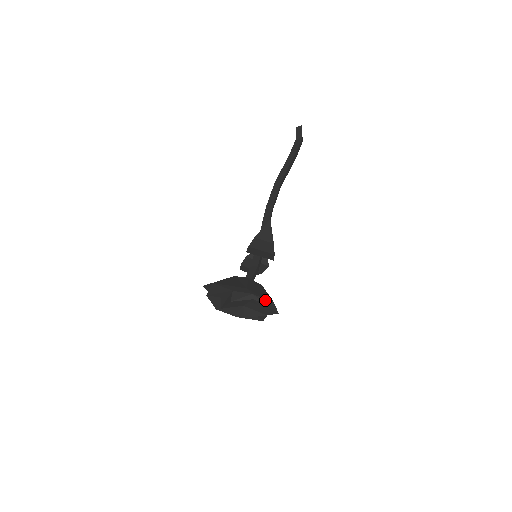
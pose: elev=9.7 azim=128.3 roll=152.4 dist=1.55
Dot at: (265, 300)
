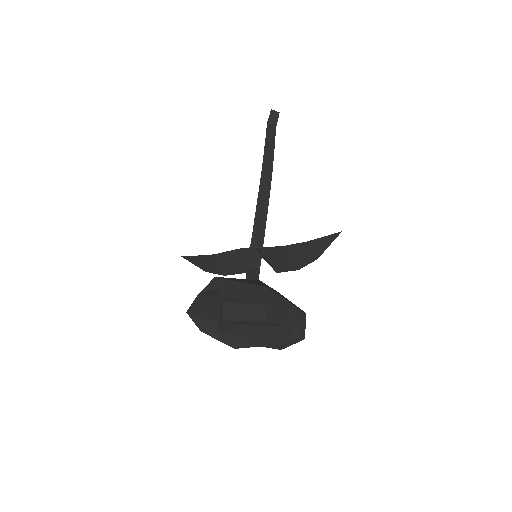
Dot at: (298, 332)
